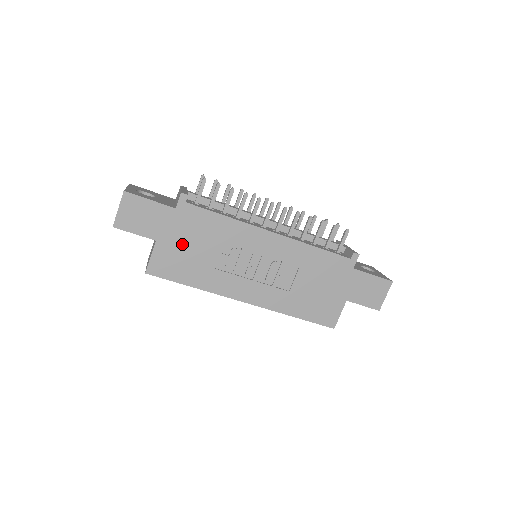
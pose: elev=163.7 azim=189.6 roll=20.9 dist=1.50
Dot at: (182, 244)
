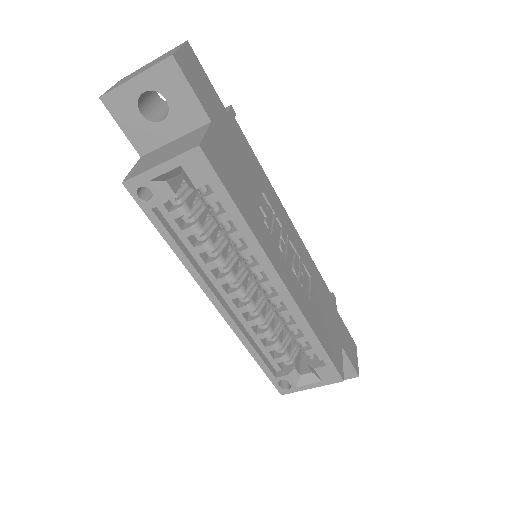
Dot at: (233, 154)
